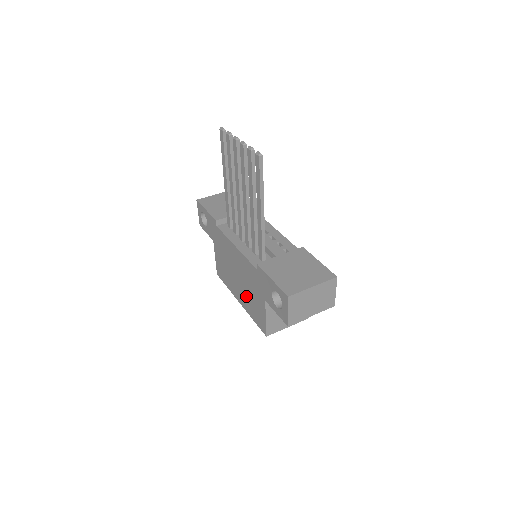
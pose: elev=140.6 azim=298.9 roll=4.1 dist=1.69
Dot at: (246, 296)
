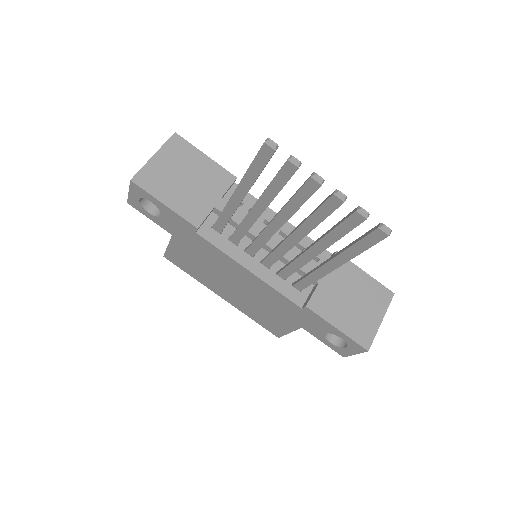
Dot at: (248, 304)
